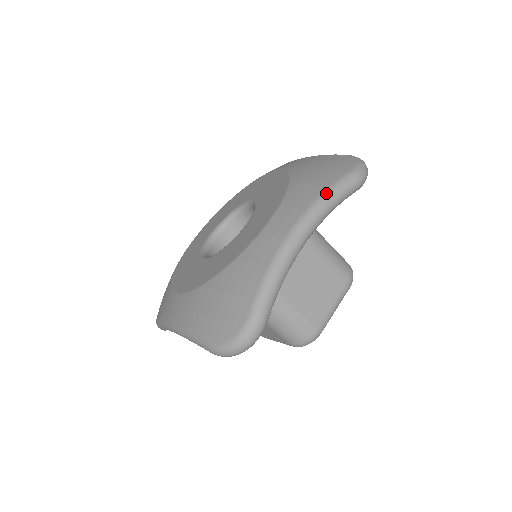
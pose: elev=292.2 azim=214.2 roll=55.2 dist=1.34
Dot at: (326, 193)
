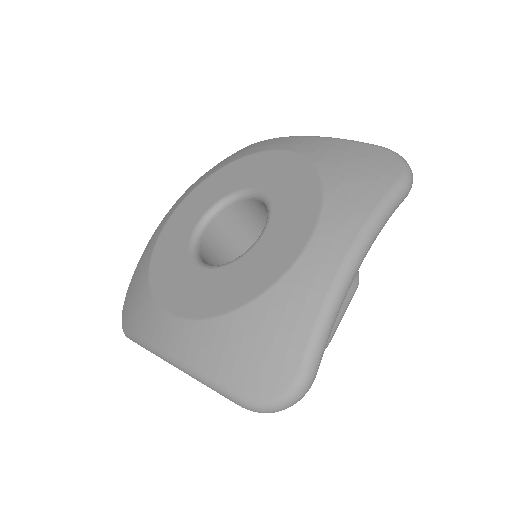
Dot at: (380, 209)
